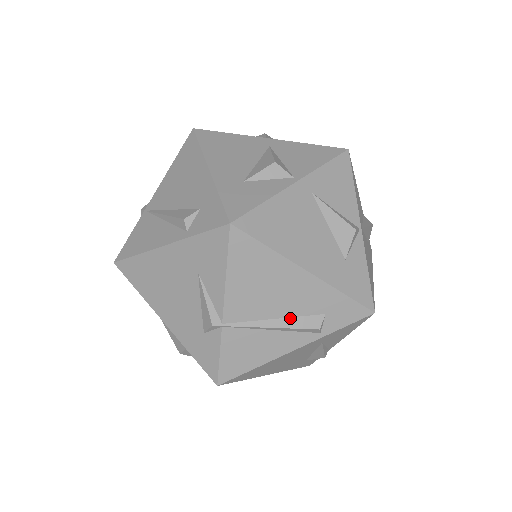
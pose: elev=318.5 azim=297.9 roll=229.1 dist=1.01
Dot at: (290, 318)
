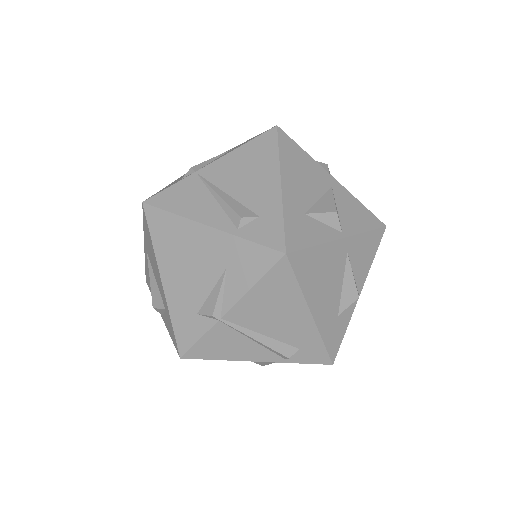
Dot at: (273, 339)
